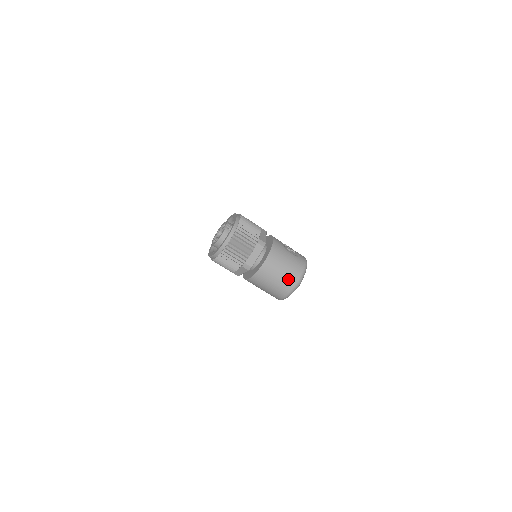
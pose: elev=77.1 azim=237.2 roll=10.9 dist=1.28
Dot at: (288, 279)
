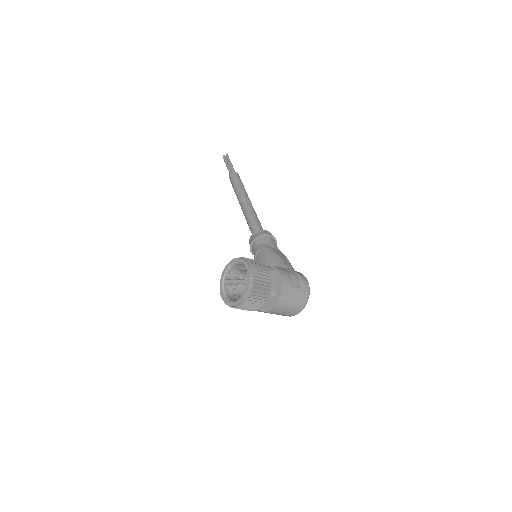
Dot at: (294, 311)
